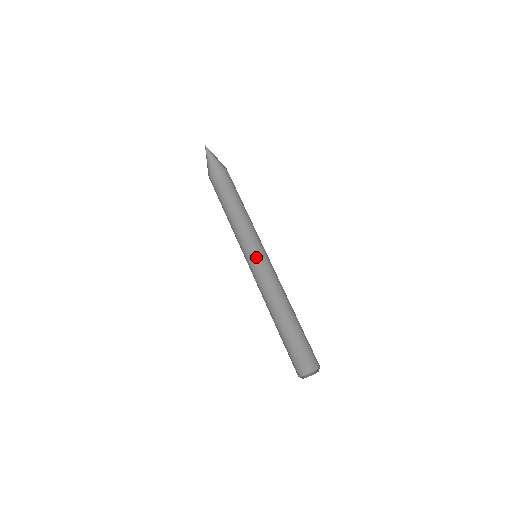
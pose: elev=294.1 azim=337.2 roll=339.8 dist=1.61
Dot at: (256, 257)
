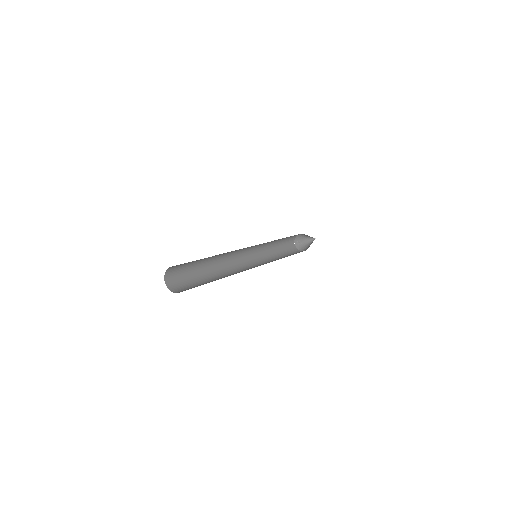
Dot at: (251, 261)
